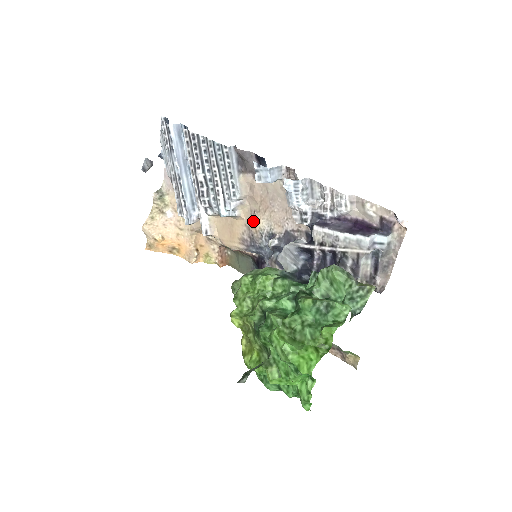
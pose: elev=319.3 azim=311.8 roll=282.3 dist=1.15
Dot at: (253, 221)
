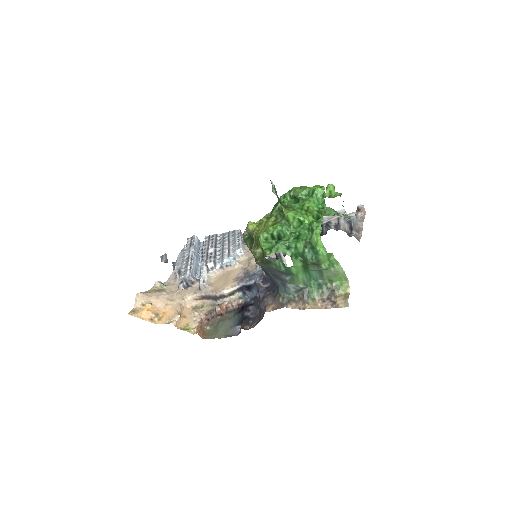
Dot at: (250, 263)
